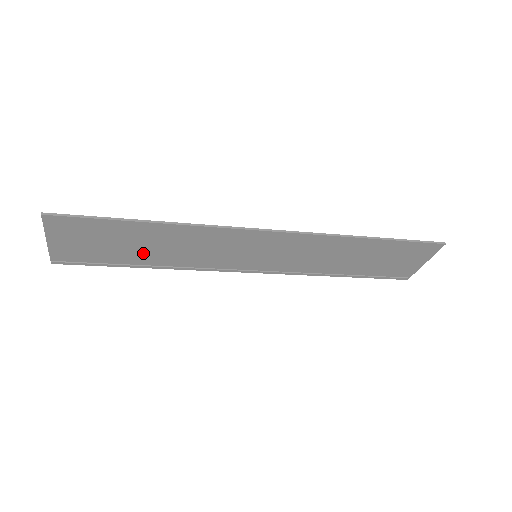
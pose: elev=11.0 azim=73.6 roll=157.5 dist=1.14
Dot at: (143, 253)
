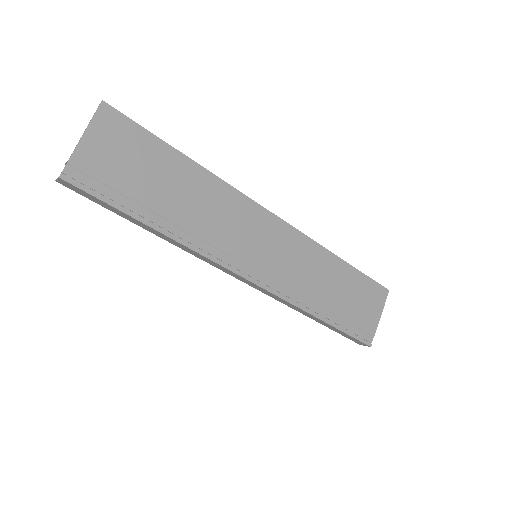
Dot at: (163, 201)
